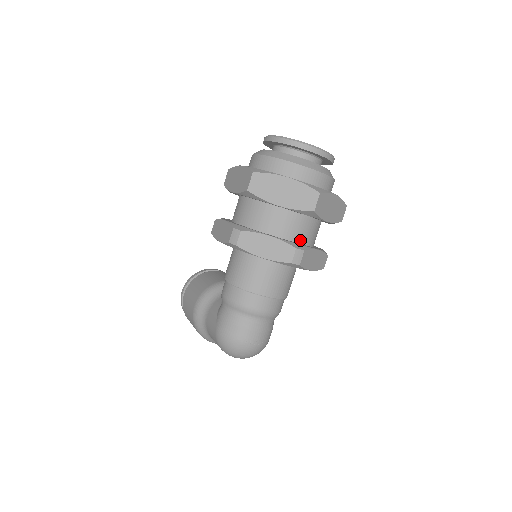
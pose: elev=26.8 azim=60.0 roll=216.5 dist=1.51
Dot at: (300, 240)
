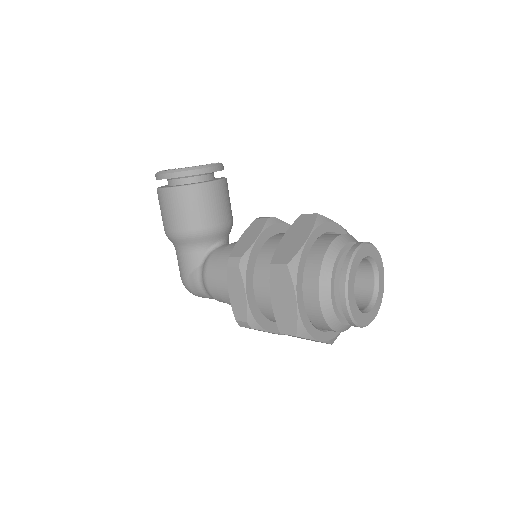
Dot at: occluded
